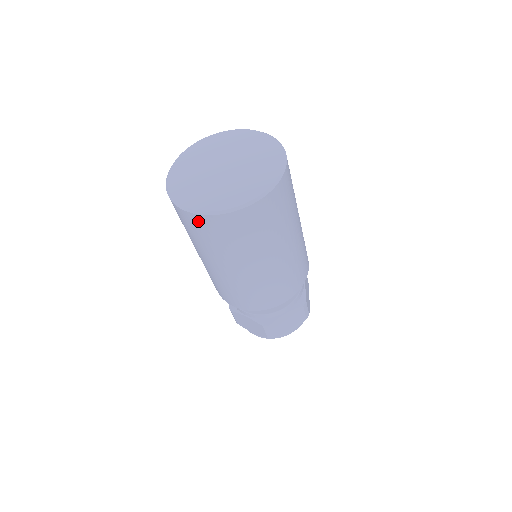
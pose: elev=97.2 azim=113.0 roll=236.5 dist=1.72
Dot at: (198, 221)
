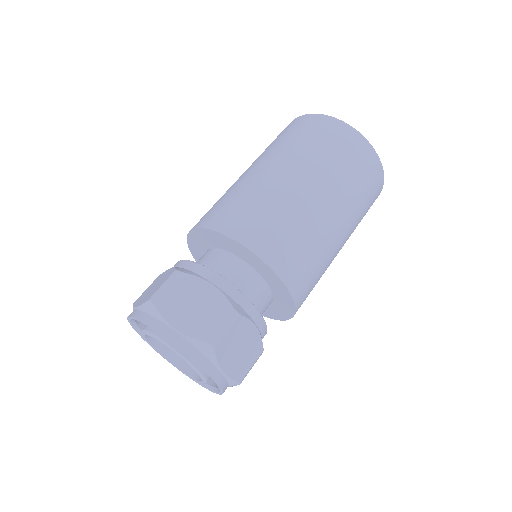
Dot at: (293, 123)
